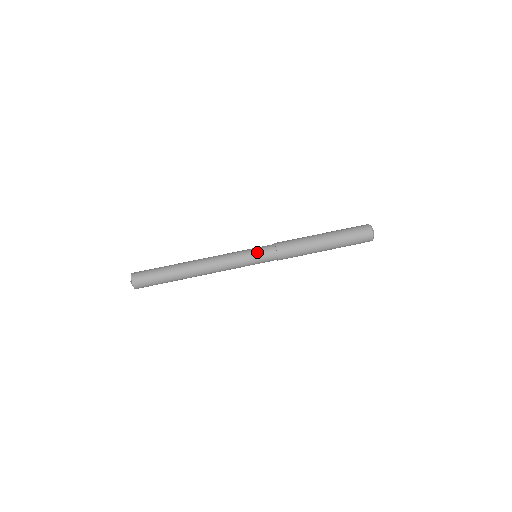
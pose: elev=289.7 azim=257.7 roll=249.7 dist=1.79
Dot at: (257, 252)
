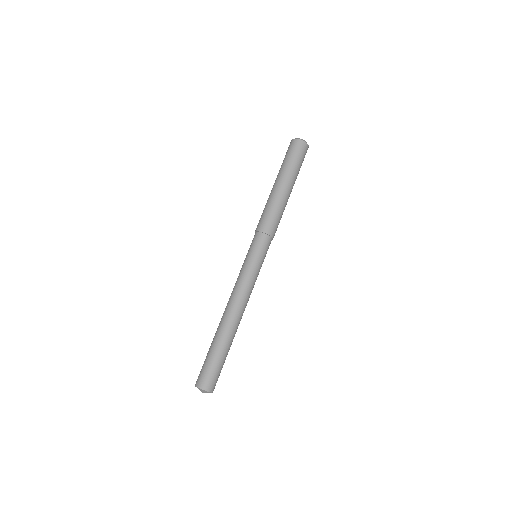
Dot at: (252, 251)
